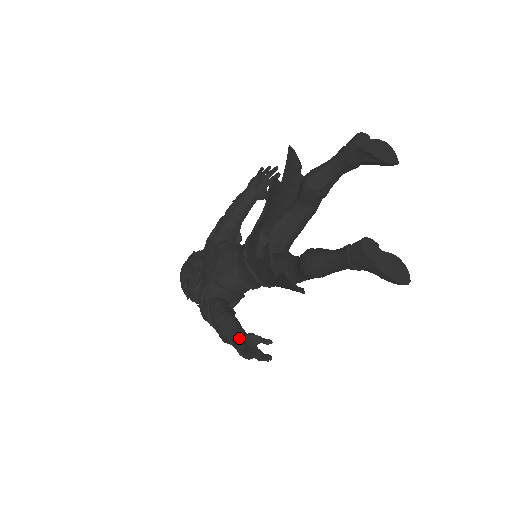
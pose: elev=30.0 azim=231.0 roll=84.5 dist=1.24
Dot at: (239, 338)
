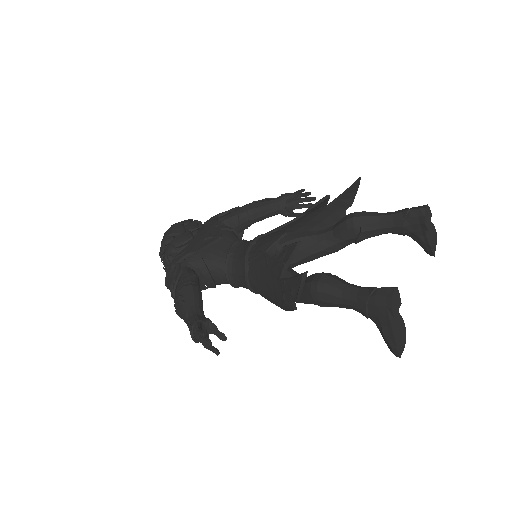
Dot at: (198, 316)
